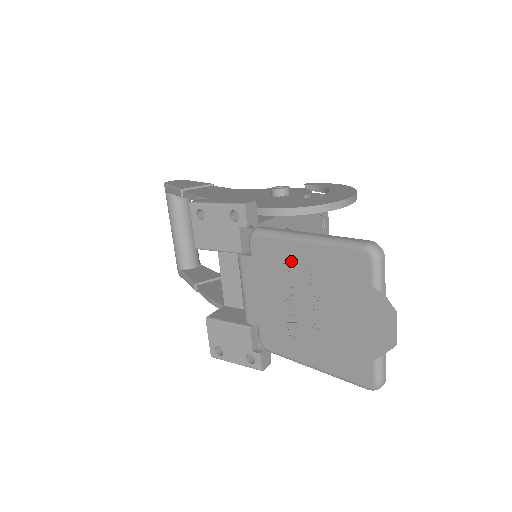
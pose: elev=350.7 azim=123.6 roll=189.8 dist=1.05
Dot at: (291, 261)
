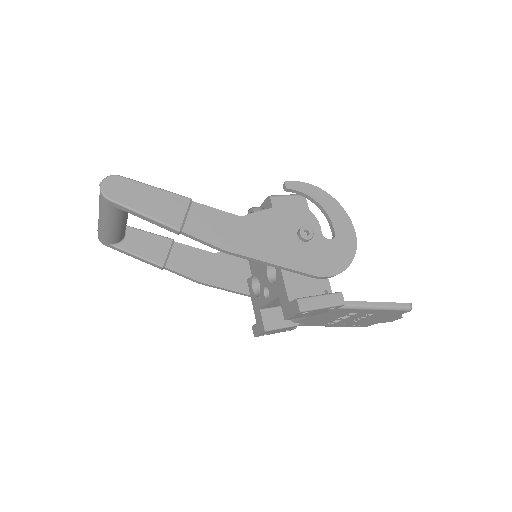
Dot at: (358, 313)
